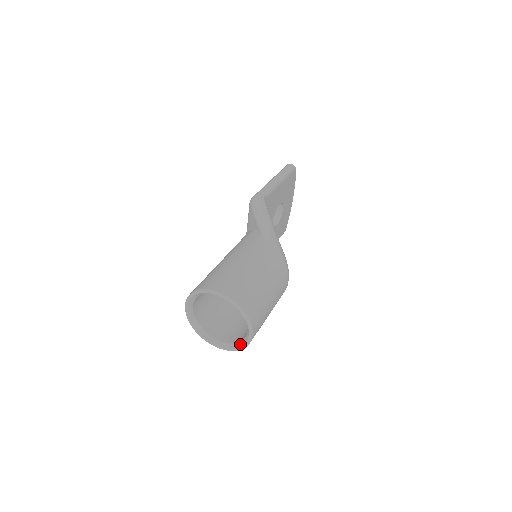
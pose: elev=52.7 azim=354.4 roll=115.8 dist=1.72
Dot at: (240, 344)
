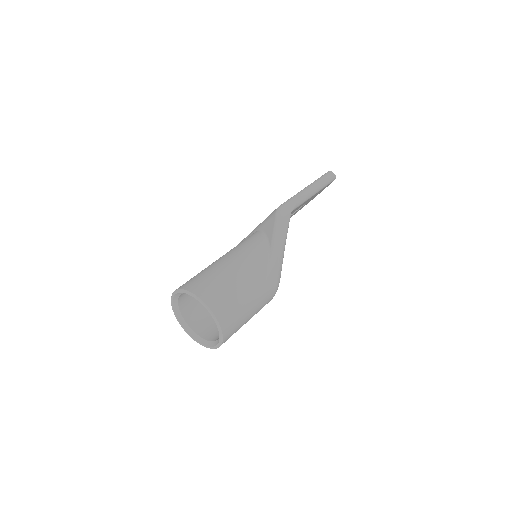
Dot at: (205, 342)
